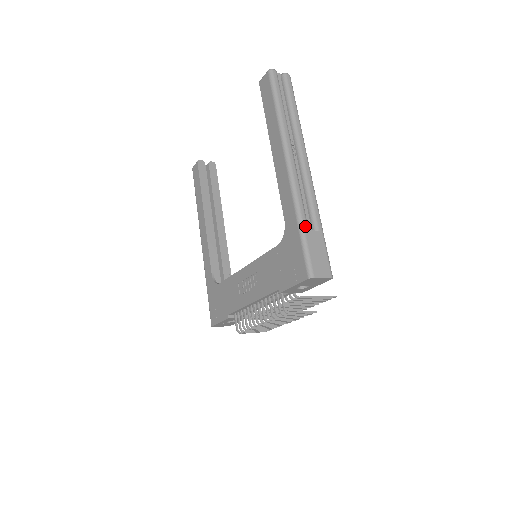
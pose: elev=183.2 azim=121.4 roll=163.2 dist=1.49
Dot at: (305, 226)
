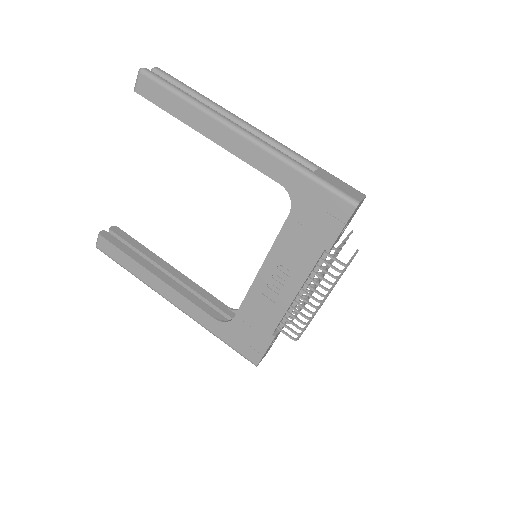
Dot at: (309, 170)
